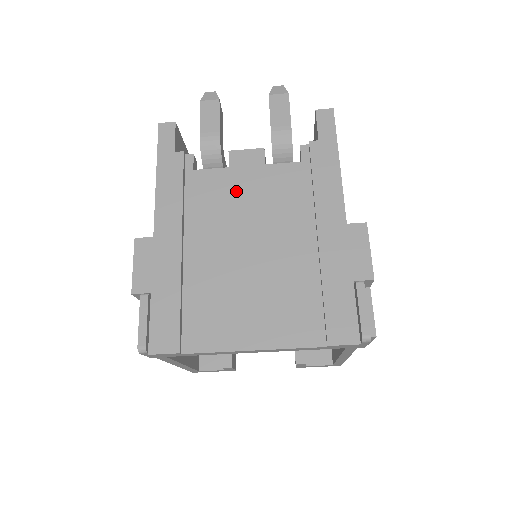
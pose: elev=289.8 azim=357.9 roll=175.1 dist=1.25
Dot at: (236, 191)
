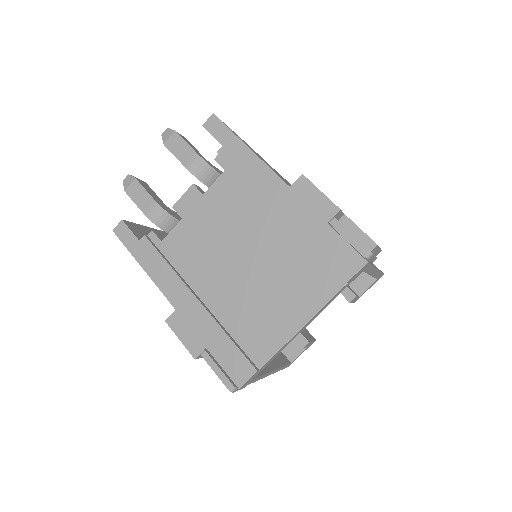
Dot at: (200, 231)
